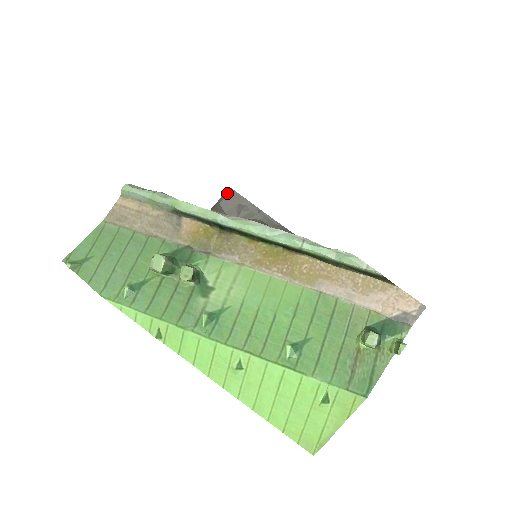
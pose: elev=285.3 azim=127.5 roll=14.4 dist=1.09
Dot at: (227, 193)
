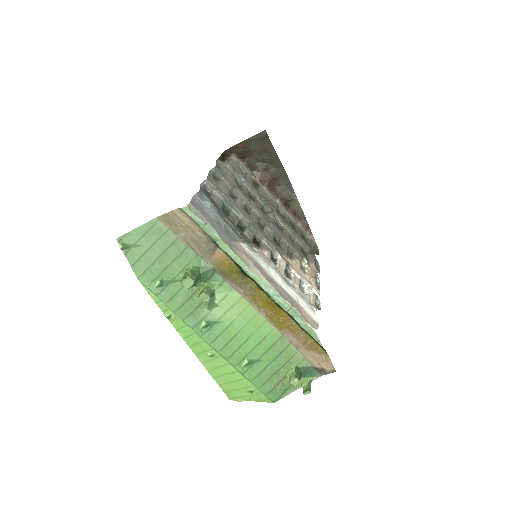
Dot at: (261, 135)
